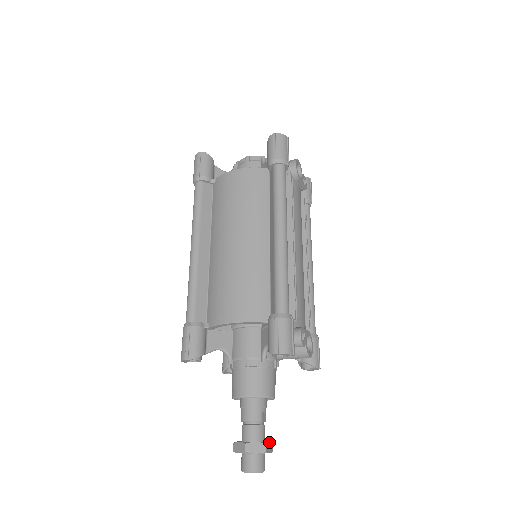
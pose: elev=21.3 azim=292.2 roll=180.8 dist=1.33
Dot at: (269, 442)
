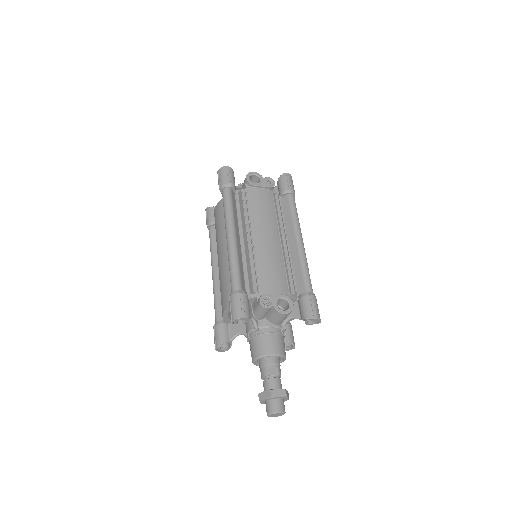
Dot at: (277, 389)
